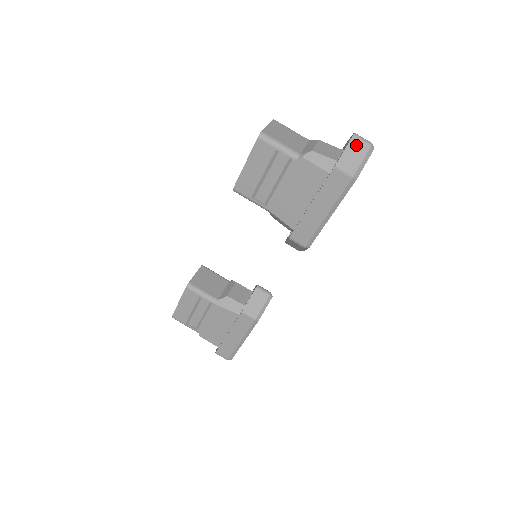
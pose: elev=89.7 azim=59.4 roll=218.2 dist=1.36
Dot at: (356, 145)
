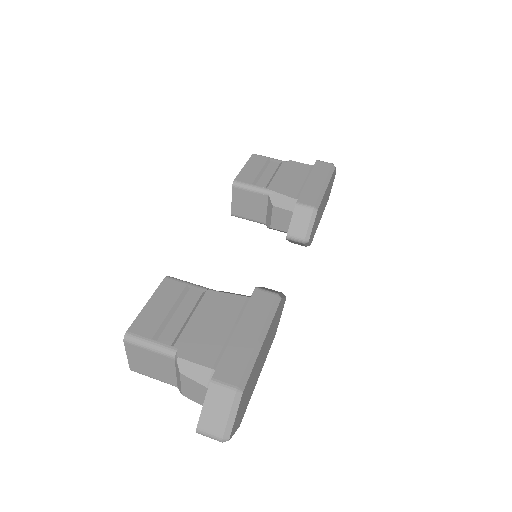
Dot at: occluded
